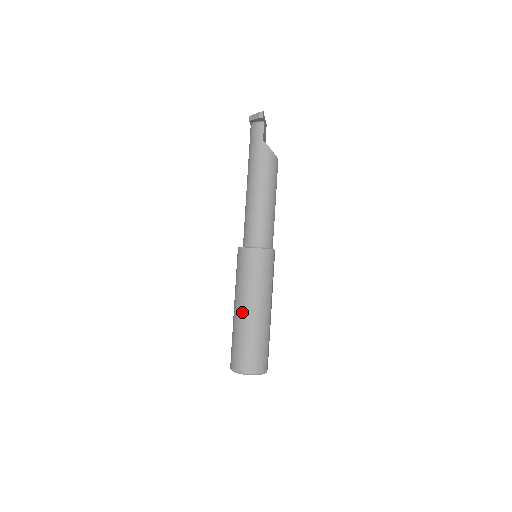
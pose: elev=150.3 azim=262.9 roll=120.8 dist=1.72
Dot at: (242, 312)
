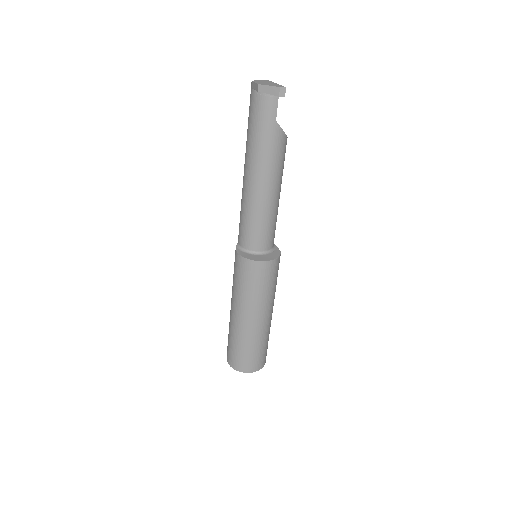
Dot at: (248, 323)
